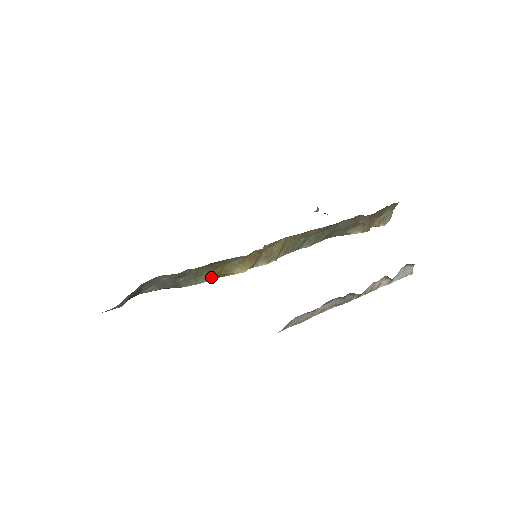
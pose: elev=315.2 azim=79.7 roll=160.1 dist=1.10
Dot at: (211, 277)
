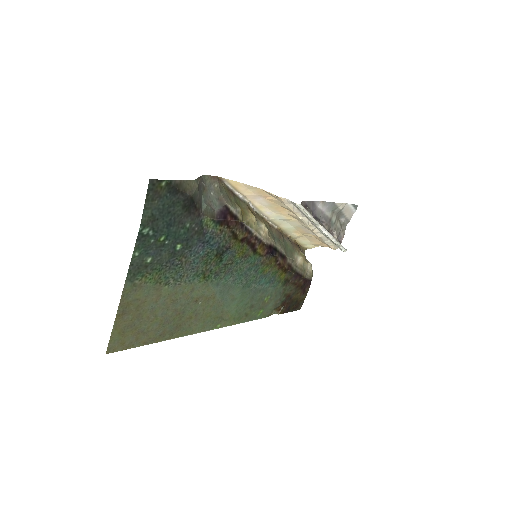
Dot at: (238, 206)
